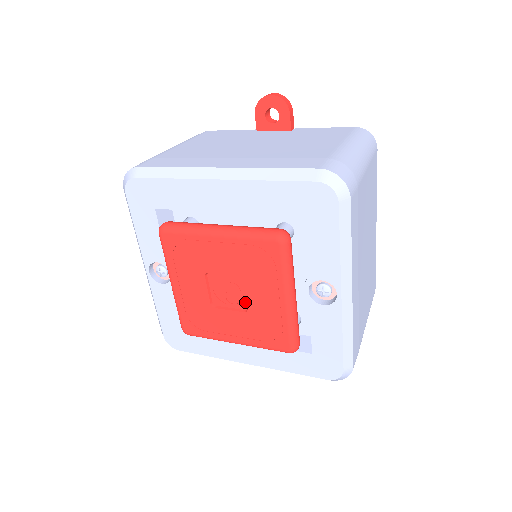
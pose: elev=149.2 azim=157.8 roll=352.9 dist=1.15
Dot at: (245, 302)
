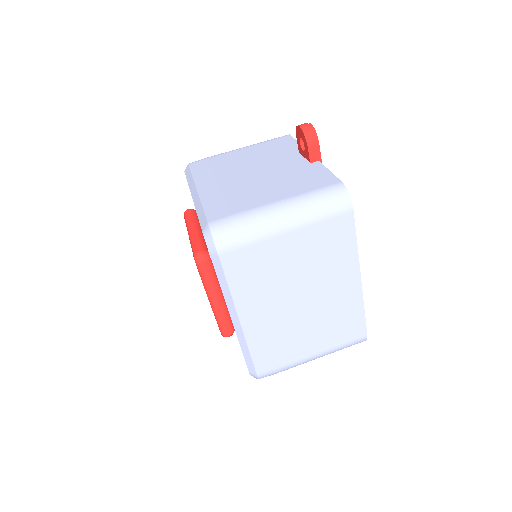
Dot at: occluded
